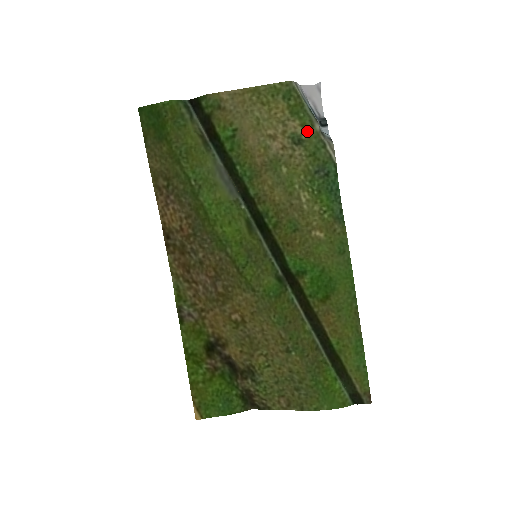
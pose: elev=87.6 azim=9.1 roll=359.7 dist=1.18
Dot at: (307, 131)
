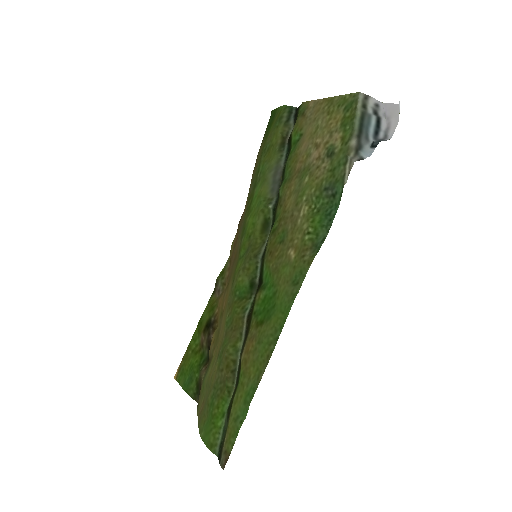
Dot at: (342, 145)
